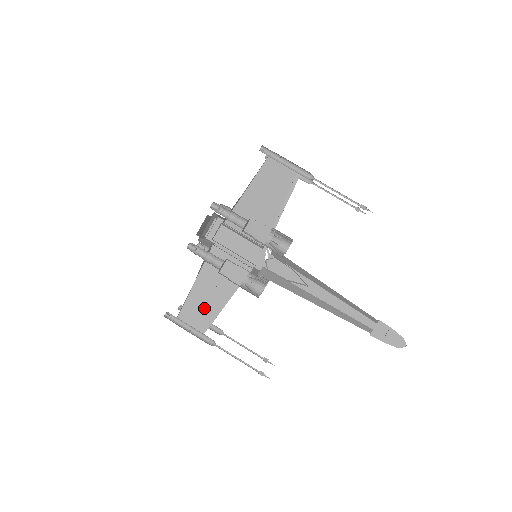
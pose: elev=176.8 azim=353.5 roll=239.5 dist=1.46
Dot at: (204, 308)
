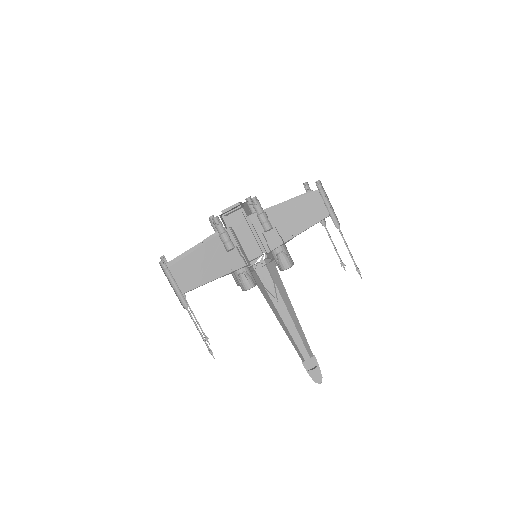
Dot at: (193, 274)
